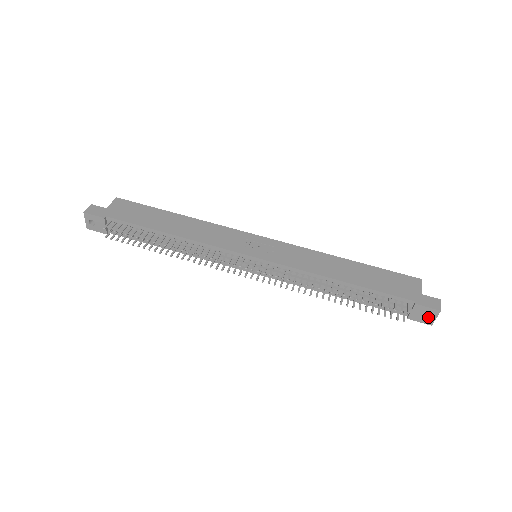
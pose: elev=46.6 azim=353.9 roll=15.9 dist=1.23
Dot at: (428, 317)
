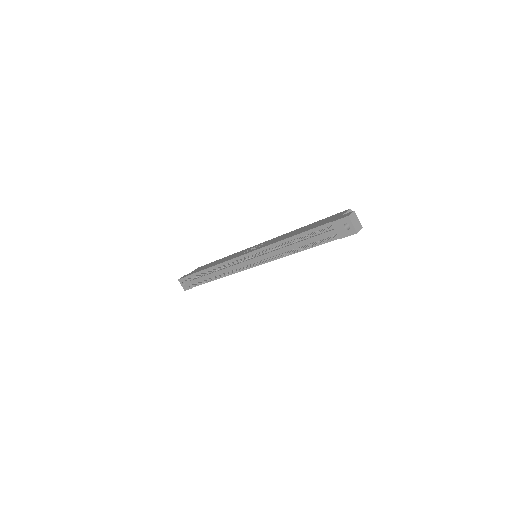
Dot at: (350, 228)
